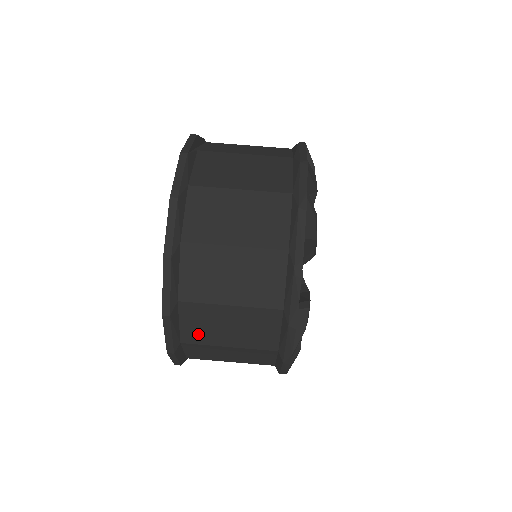
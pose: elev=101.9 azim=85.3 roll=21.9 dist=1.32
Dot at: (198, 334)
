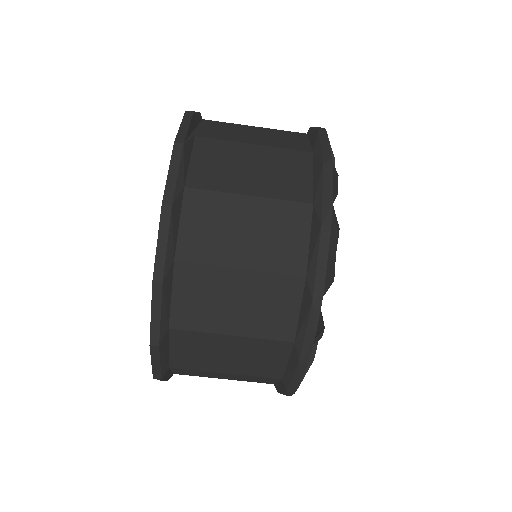
Dot at: (191, 360)
